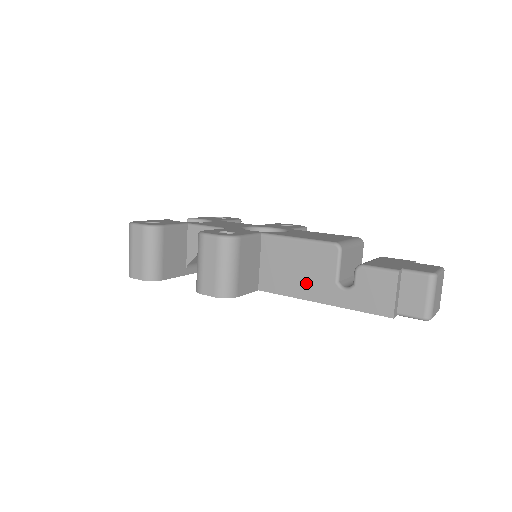
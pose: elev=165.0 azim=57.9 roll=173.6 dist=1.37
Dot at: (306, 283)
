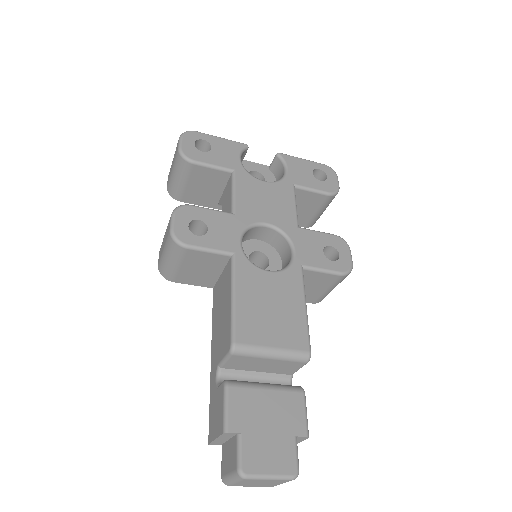
Dot at: (217, 333)
